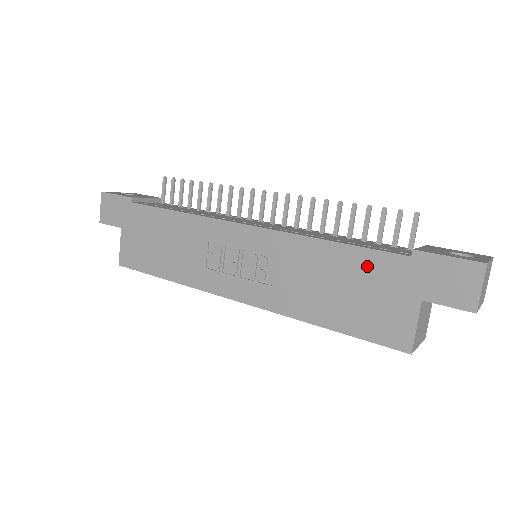
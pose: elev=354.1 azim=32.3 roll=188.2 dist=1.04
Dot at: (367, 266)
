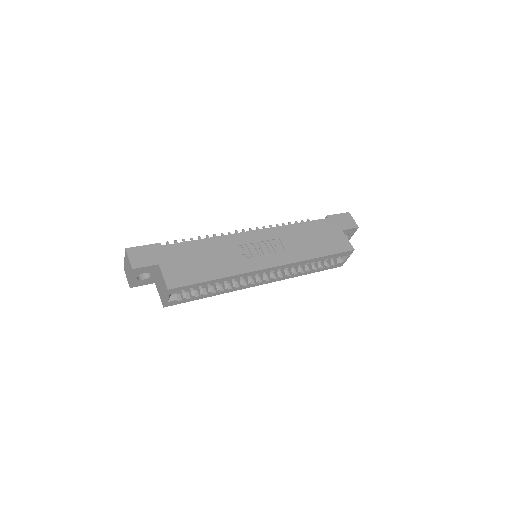
Dot at: (317, 227)
